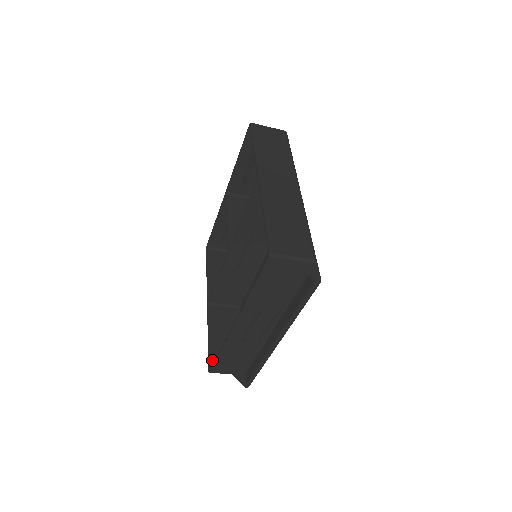
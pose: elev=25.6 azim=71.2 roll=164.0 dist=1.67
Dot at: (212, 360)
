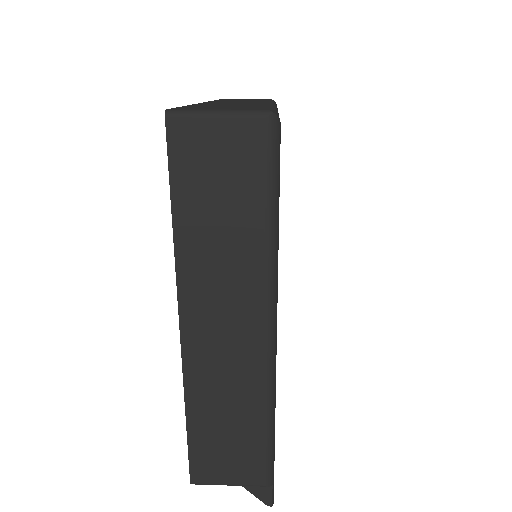
Dot at: occluded
